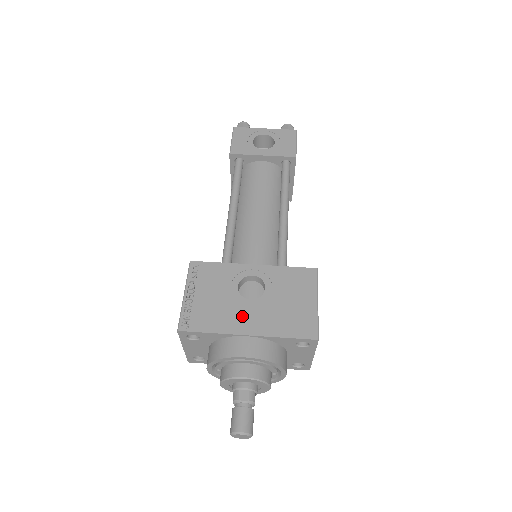
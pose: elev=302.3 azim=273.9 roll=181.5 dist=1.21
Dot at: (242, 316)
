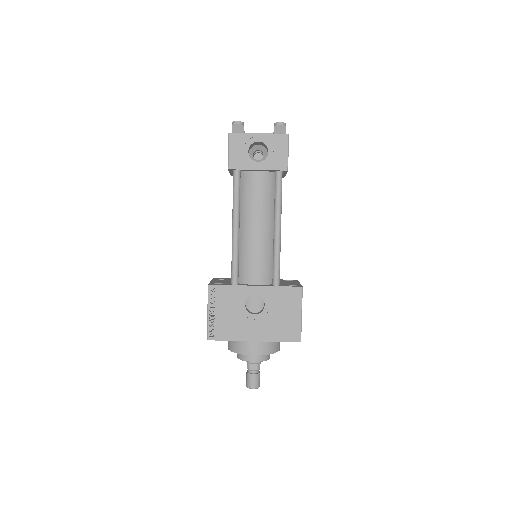
Dot at: (250, 328)
